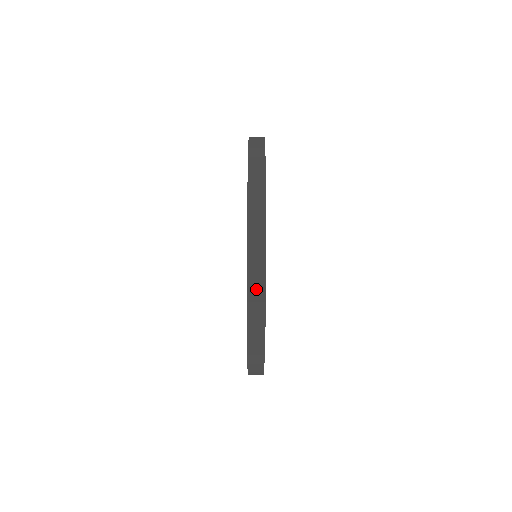
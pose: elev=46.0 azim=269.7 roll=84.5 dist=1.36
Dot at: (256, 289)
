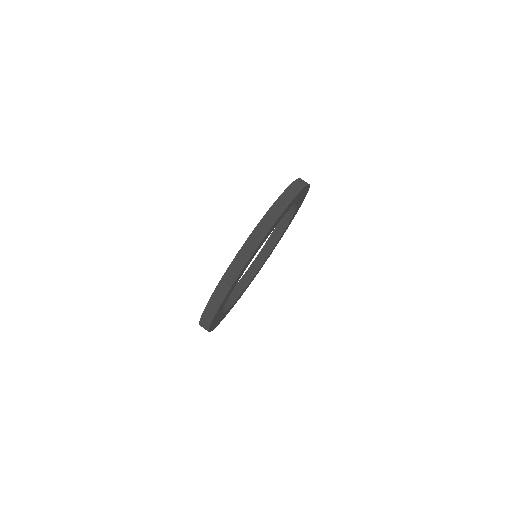
Dot at: (266, 224)
